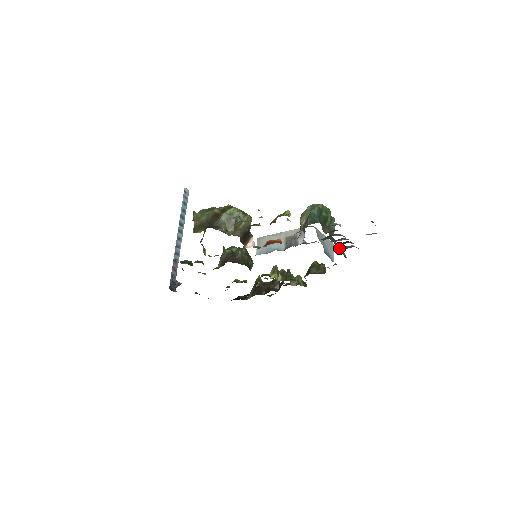
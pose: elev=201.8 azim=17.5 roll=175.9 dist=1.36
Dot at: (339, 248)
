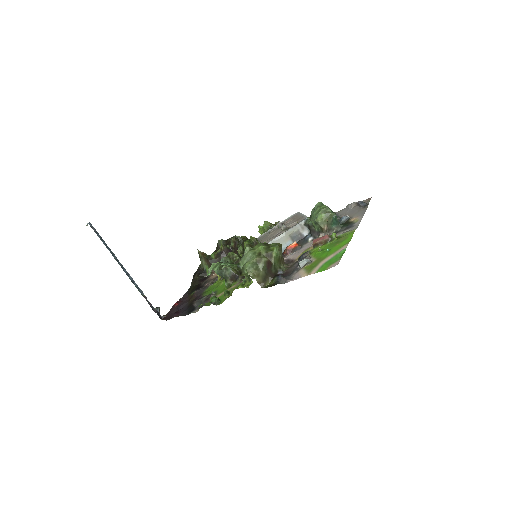
Dot at: occluded
